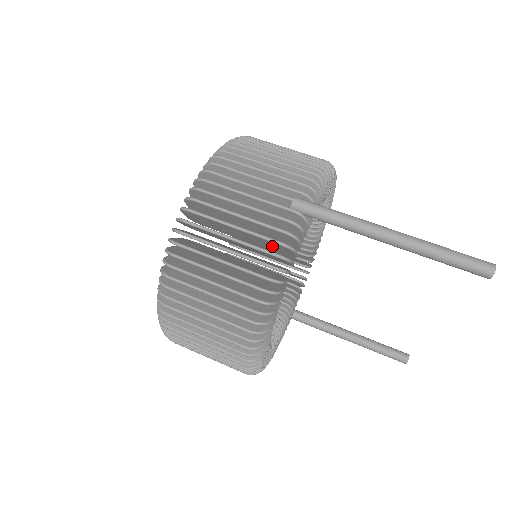
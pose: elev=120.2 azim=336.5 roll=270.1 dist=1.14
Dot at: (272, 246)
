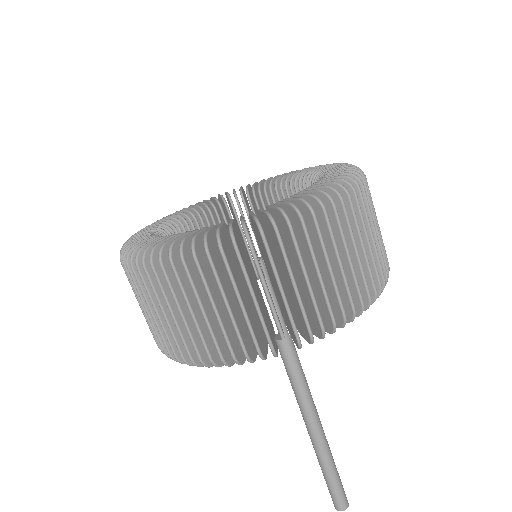
Dot at: (235, 335)
